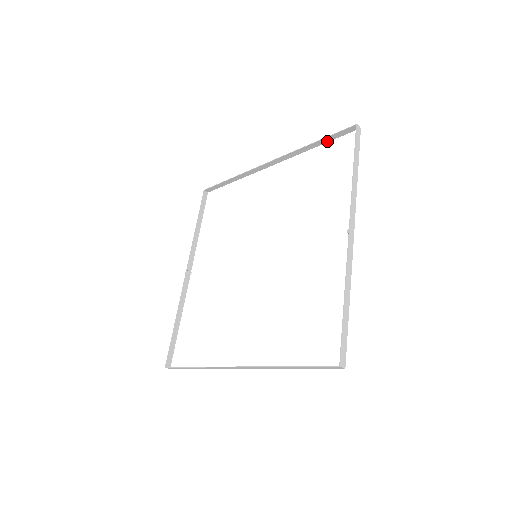
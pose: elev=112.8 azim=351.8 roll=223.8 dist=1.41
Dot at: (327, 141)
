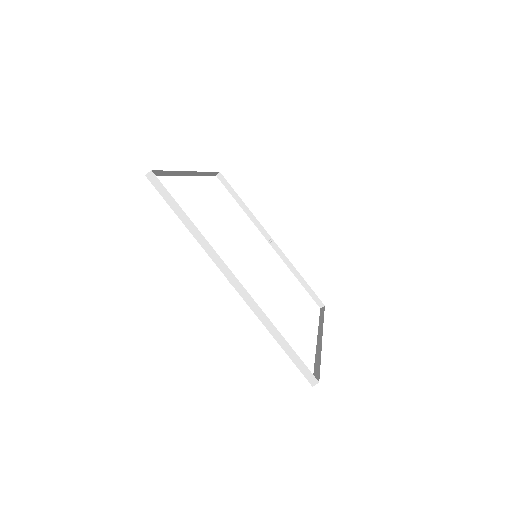
Dot at: (167, 171)
